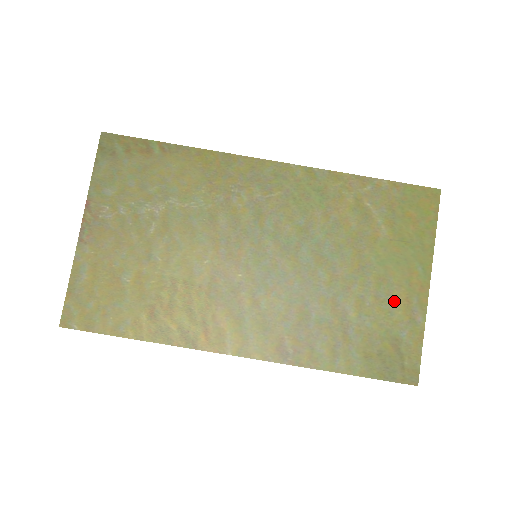
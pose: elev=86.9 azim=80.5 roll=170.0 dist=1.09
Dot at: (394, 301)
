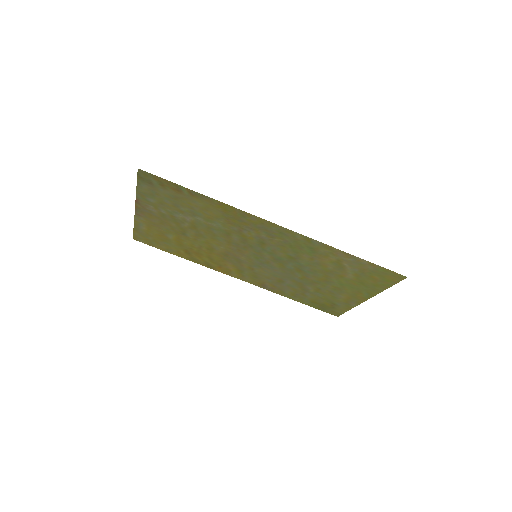
Dot at: (341, 296)
